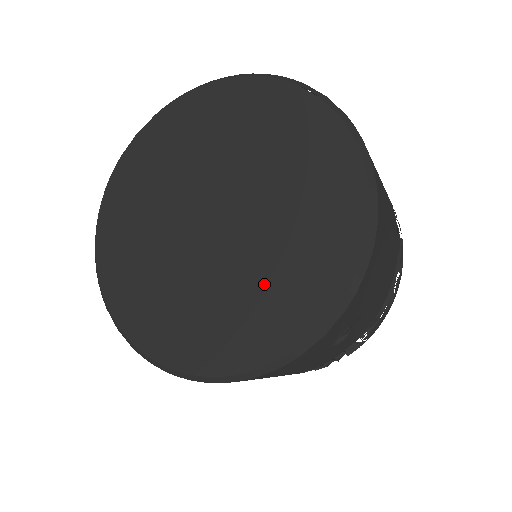
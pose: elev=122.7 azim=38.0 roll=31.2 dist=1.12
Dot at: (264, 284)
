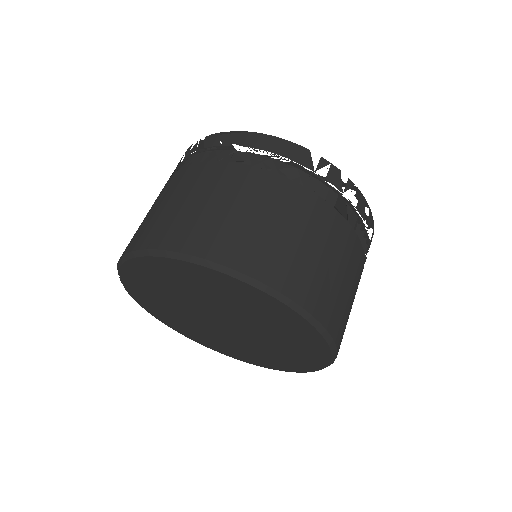
Dot at: (281, 349)
